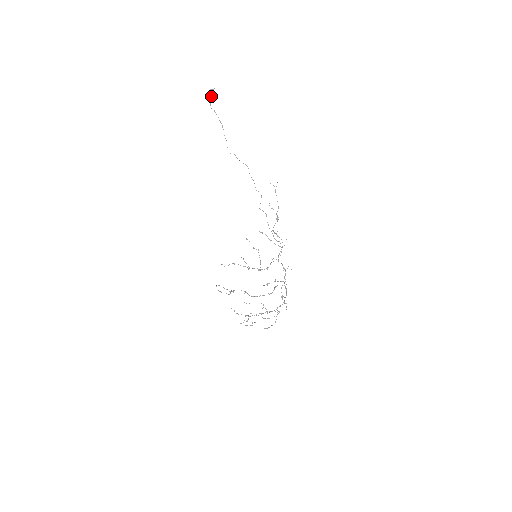
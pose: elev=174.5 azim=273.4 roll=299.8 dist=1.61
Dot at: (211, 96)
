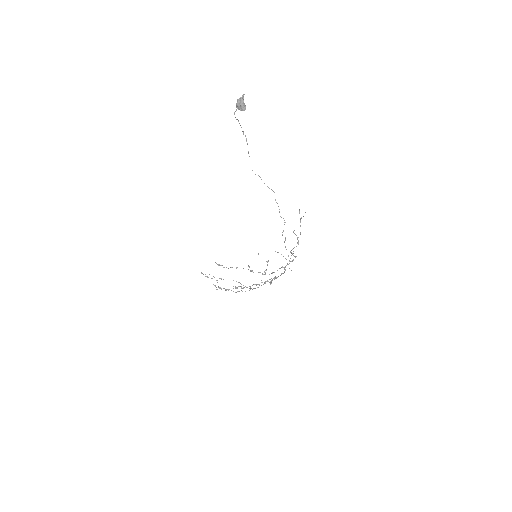
Dot at: (242, 110)
